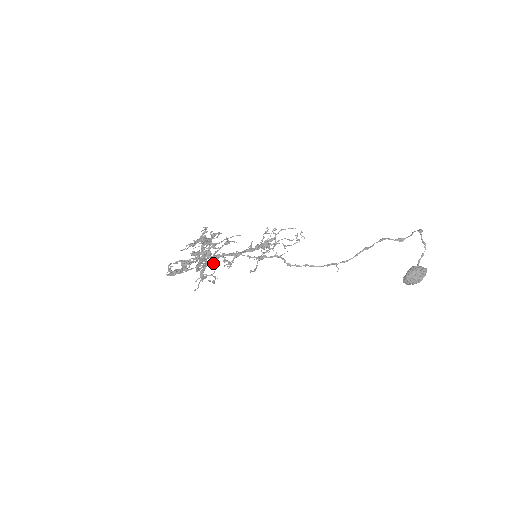
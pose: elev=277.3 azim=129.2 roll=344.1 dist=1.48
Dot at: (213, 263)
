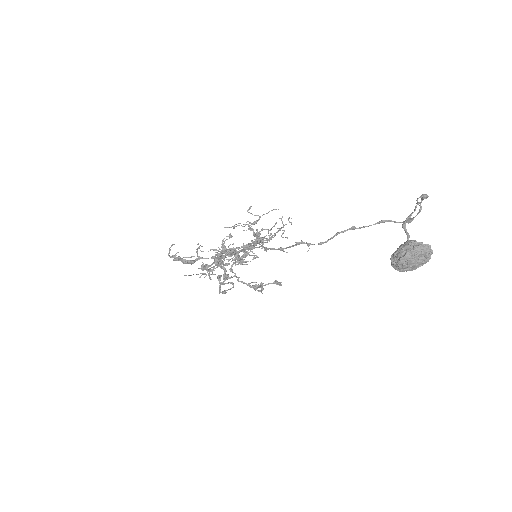
Dot at: (219, 262)
